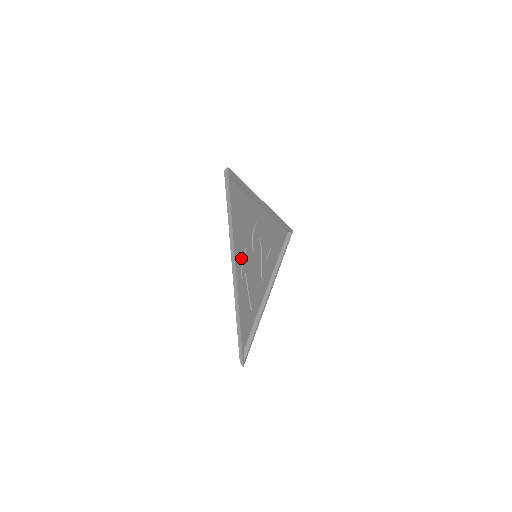
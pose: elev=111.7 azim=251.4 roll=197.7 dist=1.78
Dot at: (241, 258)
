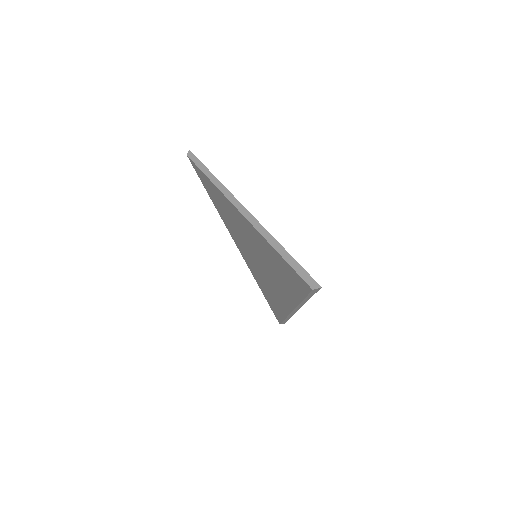
Dot at: (240, 223)
